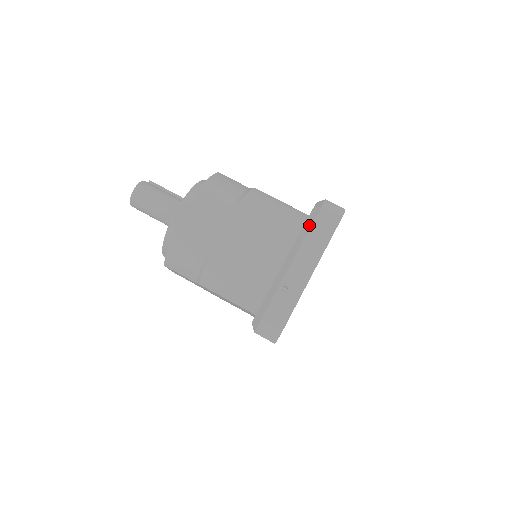
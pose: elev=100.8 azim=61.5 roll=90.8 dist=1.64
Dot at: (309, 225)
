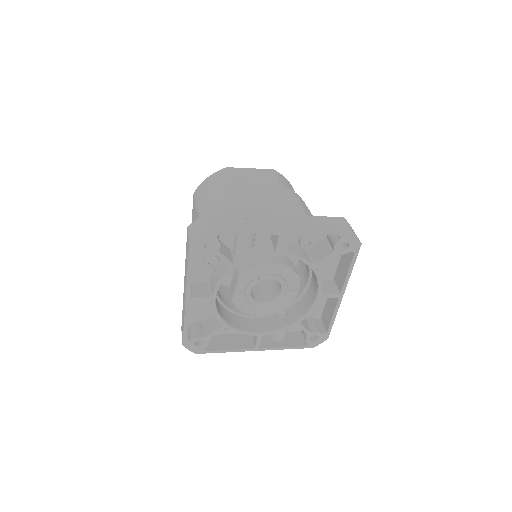
Dot at: (319, 216)
